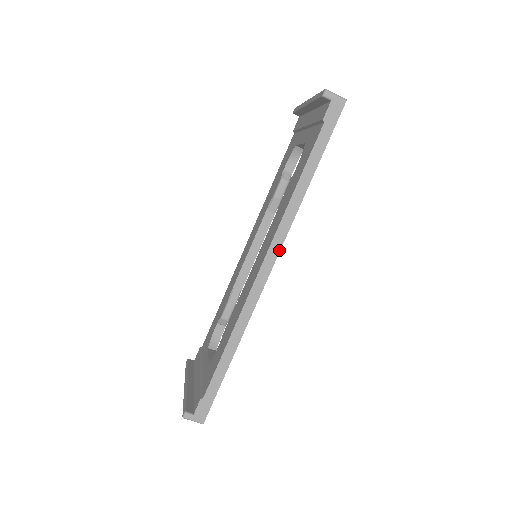
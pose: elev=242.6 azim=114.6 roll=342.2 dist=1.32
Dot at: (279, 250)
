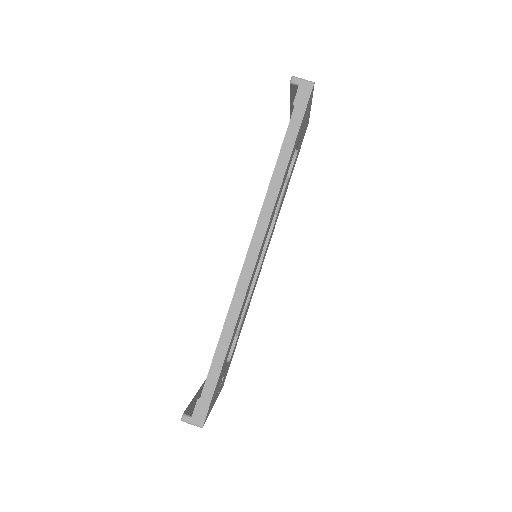
Dot at: (263, 236)
